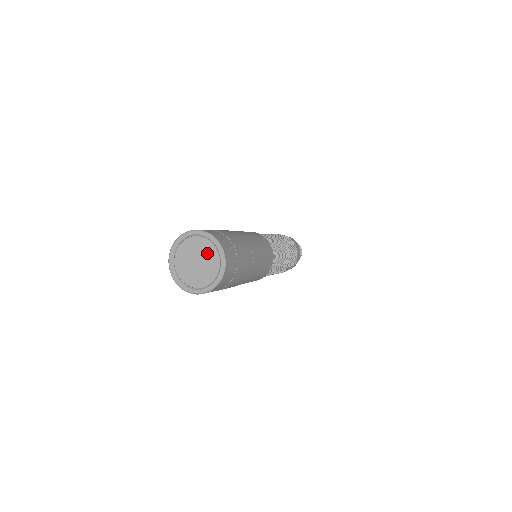
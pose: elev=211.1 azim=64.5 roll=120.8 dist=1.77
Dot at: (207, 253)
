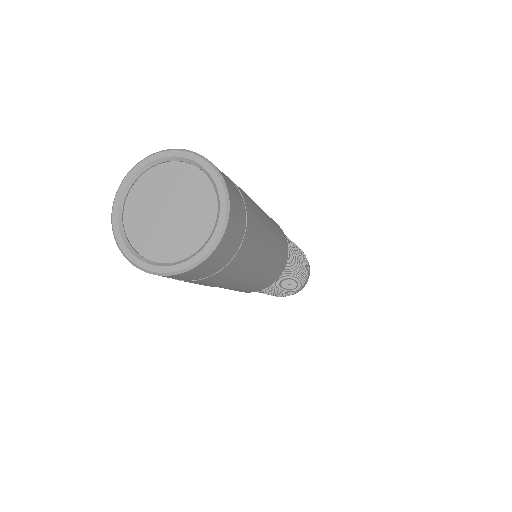
Dot at: (195, 199)
